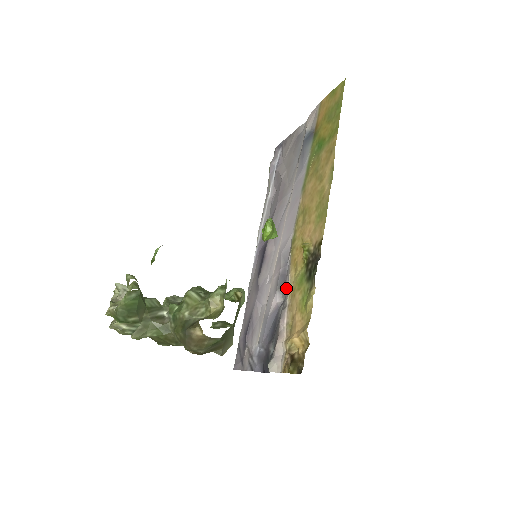
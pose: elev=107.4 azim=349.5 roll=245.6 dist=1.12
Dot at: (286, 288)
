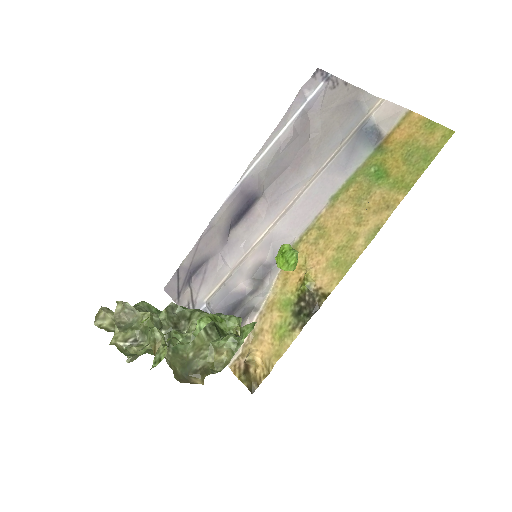
Dot at: (263, 284)
